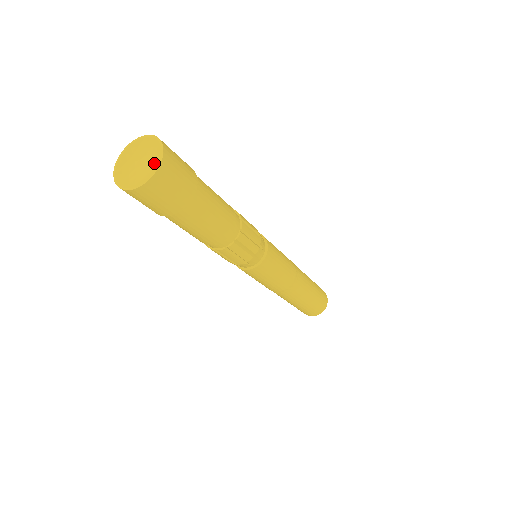
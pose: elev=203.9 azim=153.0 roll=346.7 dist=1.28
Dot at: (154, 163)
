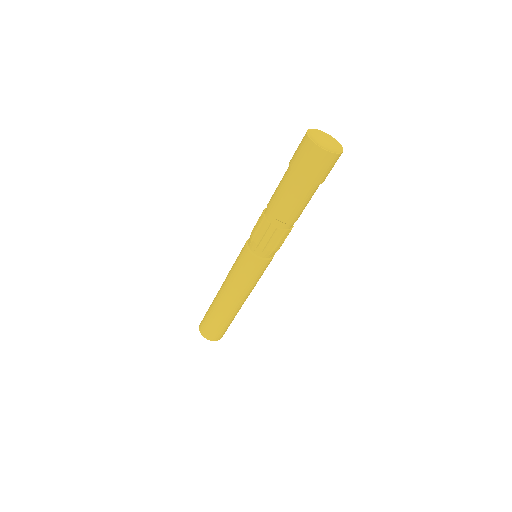
Dot at: (330, 150)
